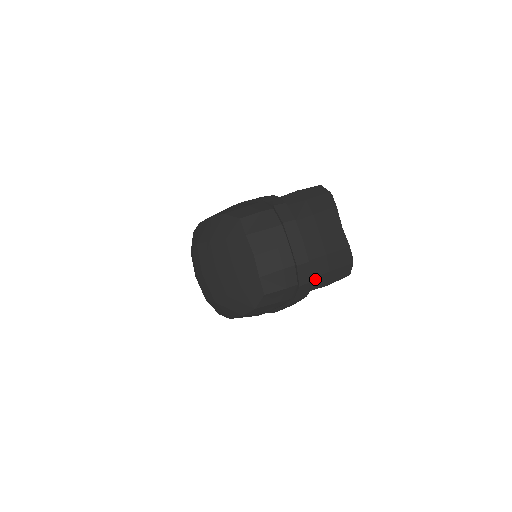
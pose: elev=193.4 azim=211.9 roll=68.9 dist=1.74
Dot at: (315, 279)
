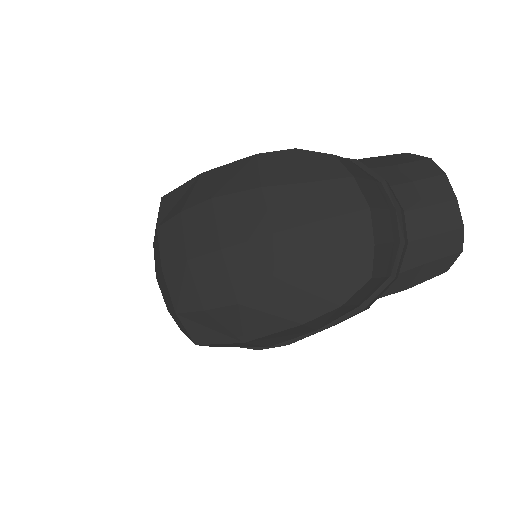
Dot at: (399, 276)
